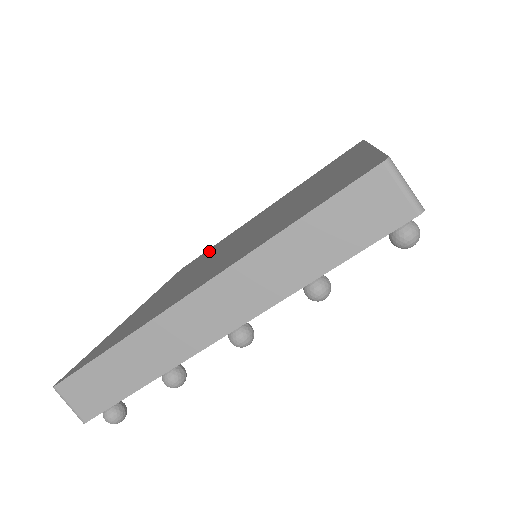
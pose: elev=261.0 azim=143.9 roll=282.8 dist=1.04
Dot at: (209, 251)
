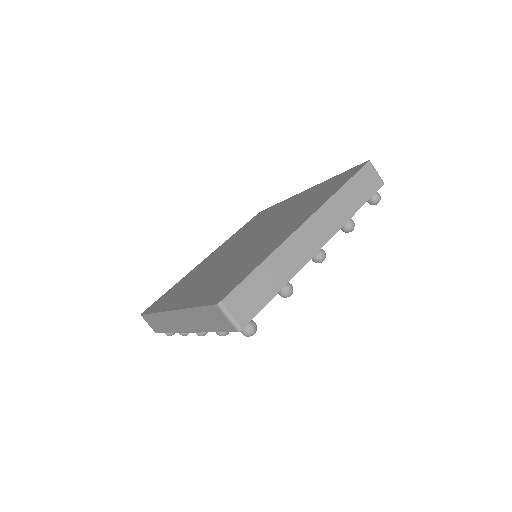
Dot at: occluded
